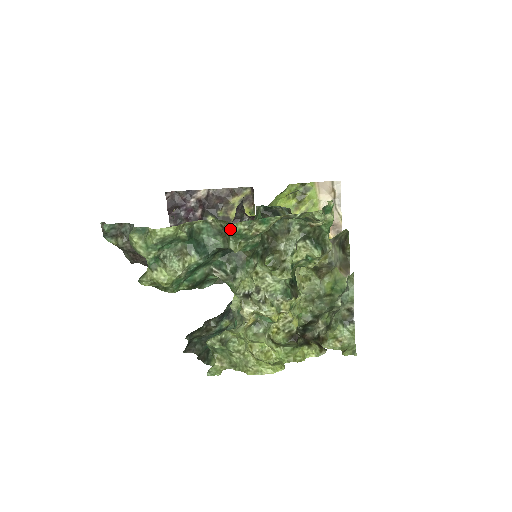
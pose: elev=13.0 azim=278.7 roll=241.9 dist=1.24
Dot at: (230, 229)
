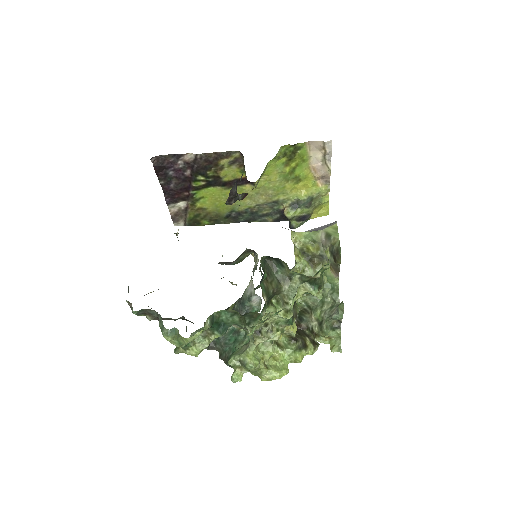
Dot at: (249, 334)
